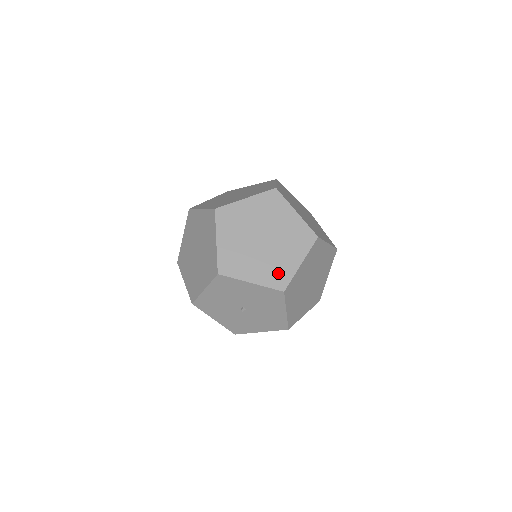
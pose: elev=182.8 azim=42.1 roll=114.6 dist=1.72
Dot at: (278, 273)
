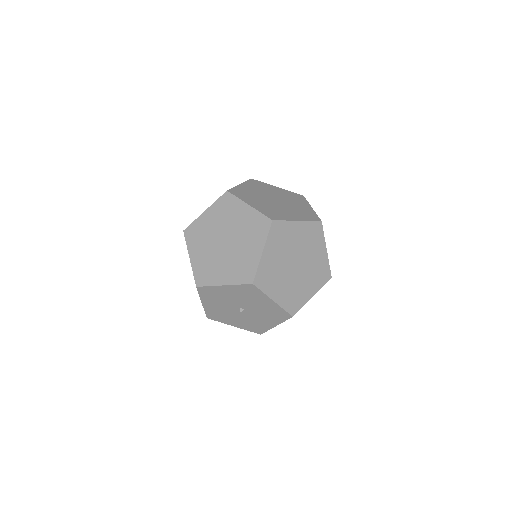
Dot at: (244, 268)
